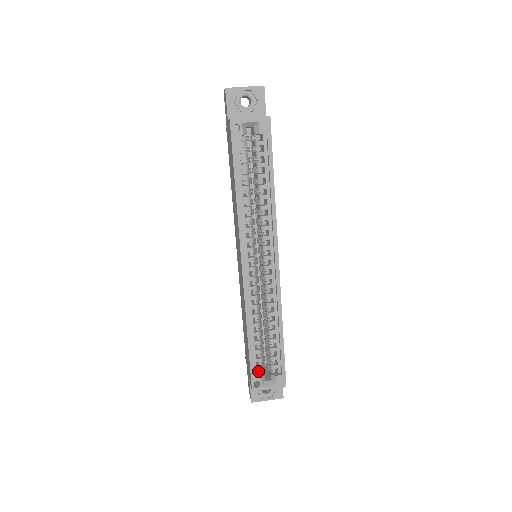
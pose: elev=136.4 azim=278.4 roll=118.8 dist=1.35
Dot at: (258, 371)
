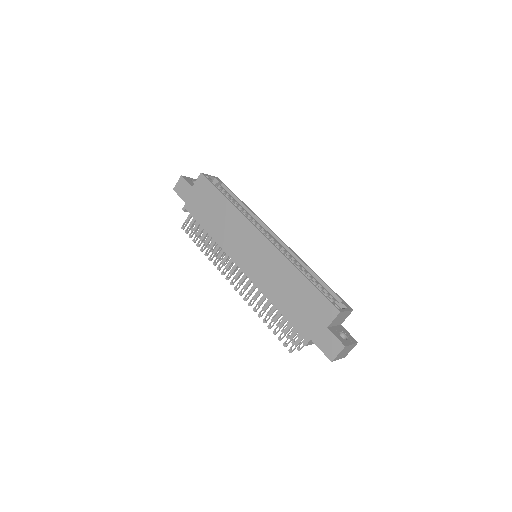
Dot at: occluded
